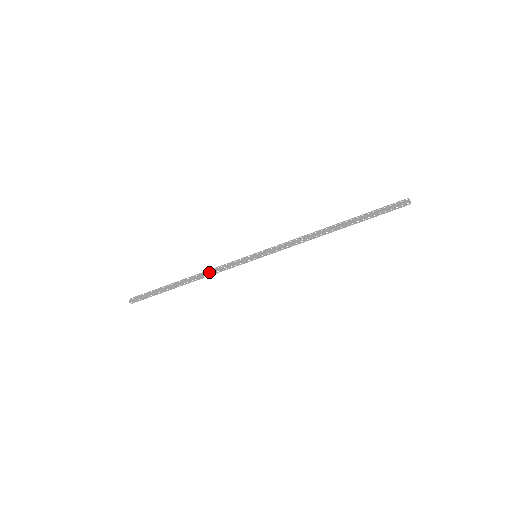
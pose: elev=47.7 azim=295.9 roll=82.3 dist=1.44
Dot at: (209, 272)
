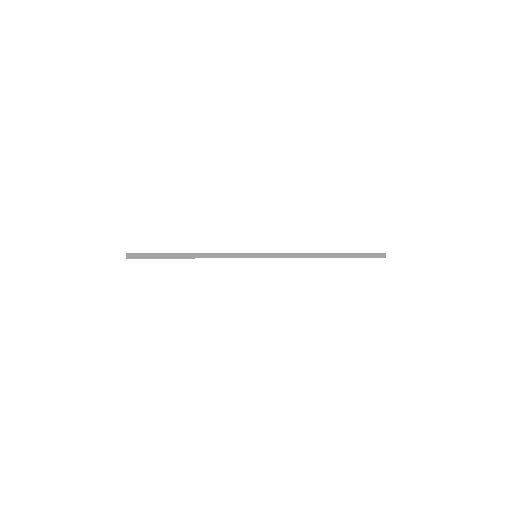
Dot at: (210, 254)
